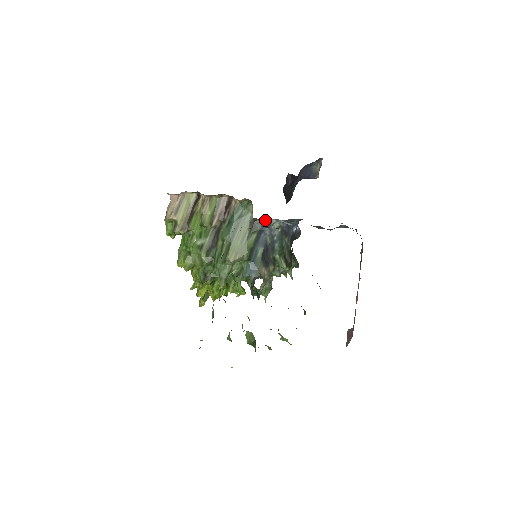
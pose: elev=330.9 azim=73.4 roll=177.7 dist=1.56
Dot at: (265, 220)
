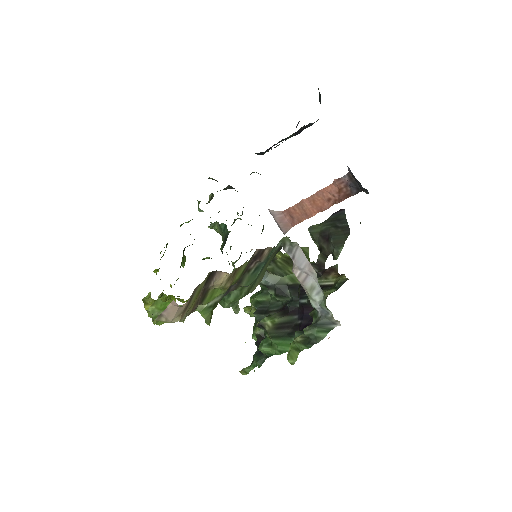
Dot at: occluded
